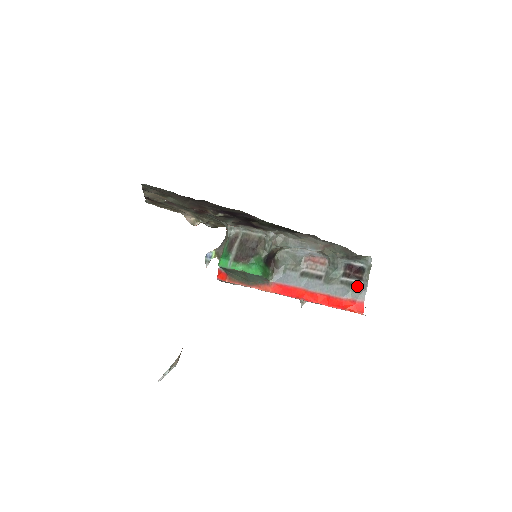
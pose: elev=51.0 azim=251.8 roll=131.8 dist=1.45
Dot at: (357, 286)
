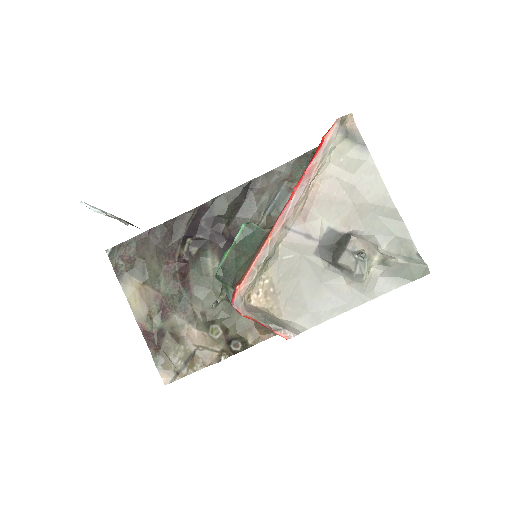
Dot at: occluded
